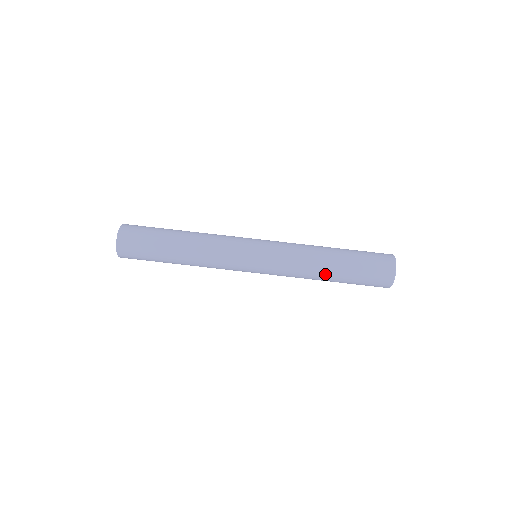
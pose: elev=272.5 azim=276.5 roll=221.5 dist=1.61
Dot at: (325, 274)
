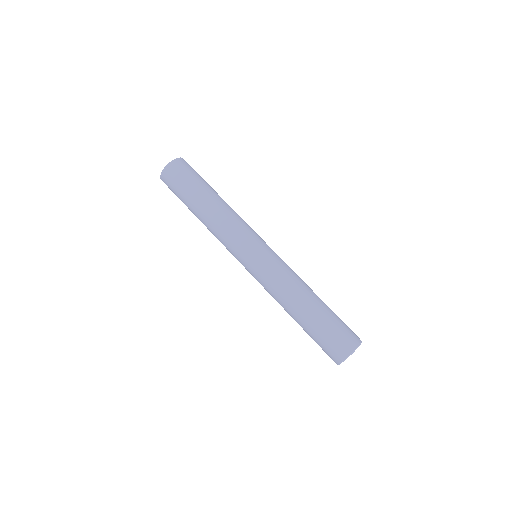
Dot at: (299, 306)
